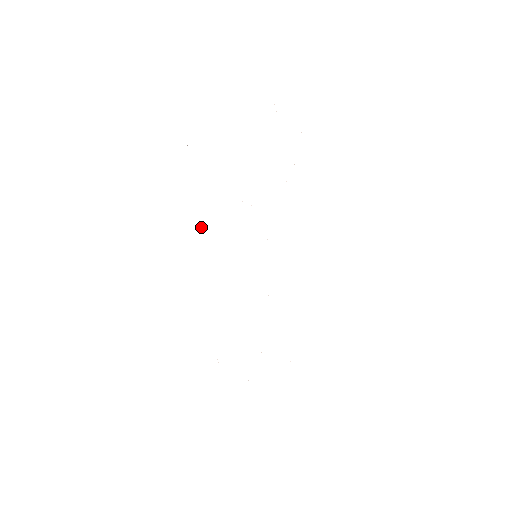
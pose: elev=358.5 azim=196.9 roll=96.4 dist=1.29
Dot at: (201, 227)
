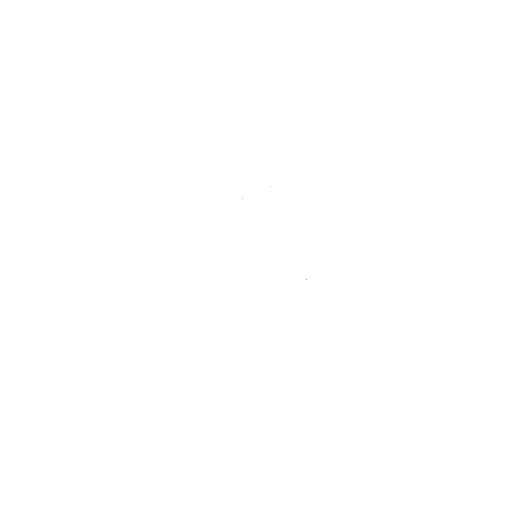
Dot at: occluded
